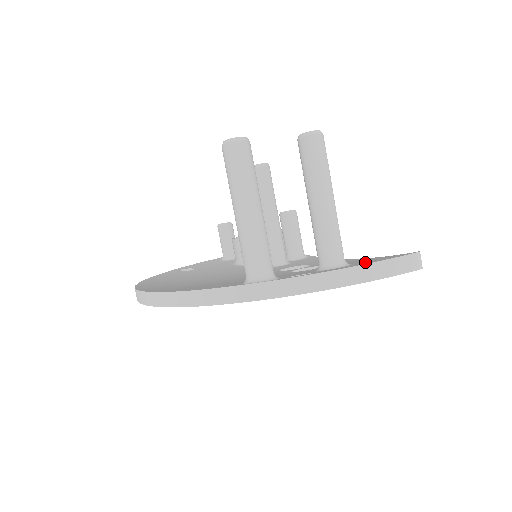
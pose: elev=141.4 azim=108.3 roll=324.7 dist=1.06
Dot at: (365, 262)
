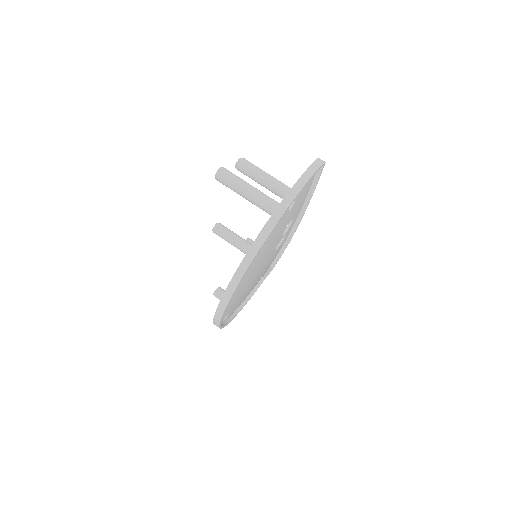
Dot at: occluded
